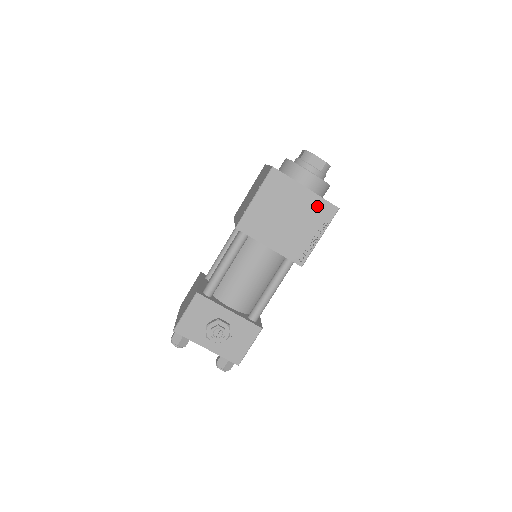
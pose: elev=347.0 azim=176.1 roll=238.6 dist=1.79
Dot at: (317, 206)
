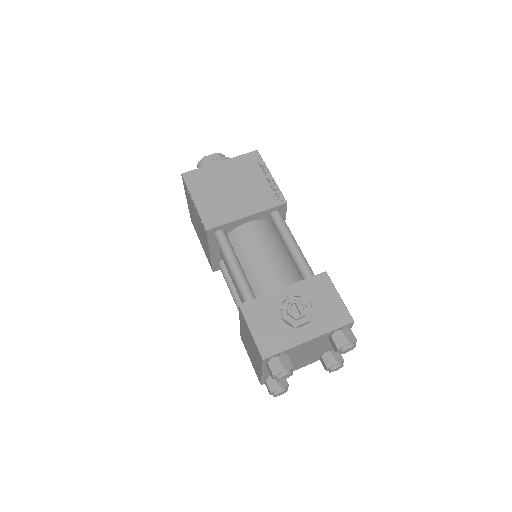
Dot at: (242, 163)
